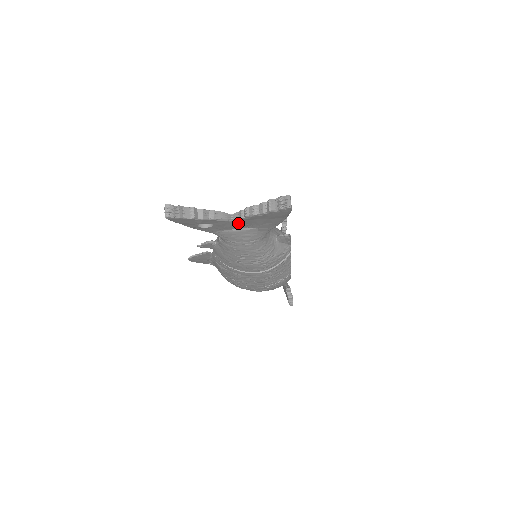
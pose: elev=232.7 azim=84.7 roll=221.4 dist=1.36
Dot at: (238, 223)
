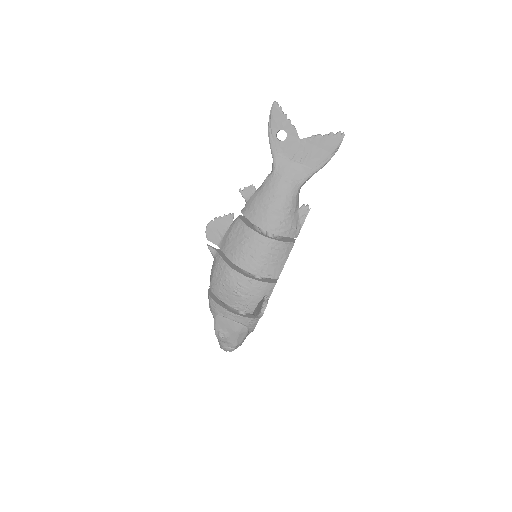
Dot at: (300, 148)
